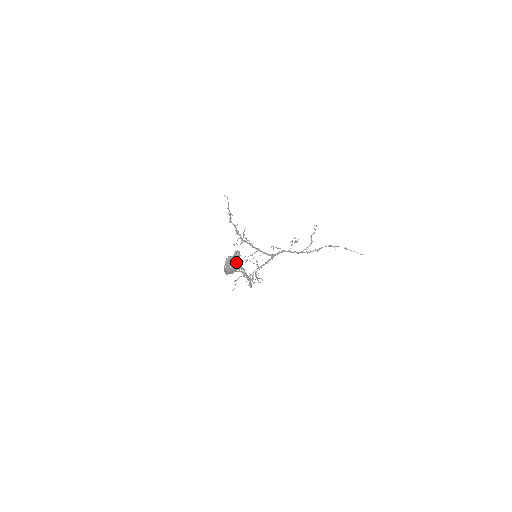
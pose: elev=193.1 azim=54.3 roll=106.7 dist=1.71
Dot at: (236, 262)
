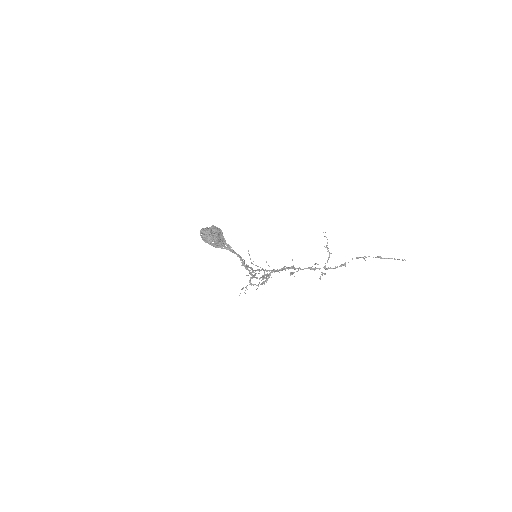
Dot at: (214, 231)
